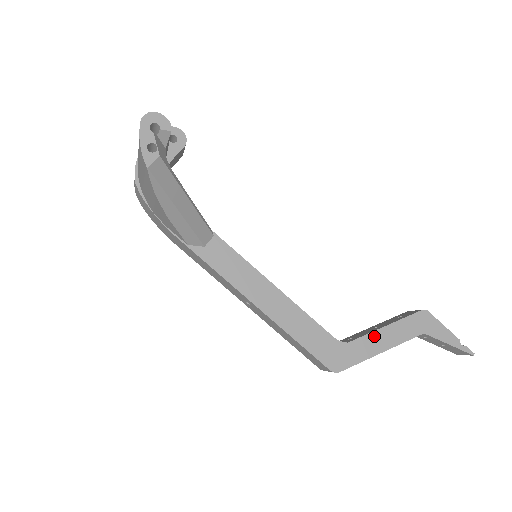
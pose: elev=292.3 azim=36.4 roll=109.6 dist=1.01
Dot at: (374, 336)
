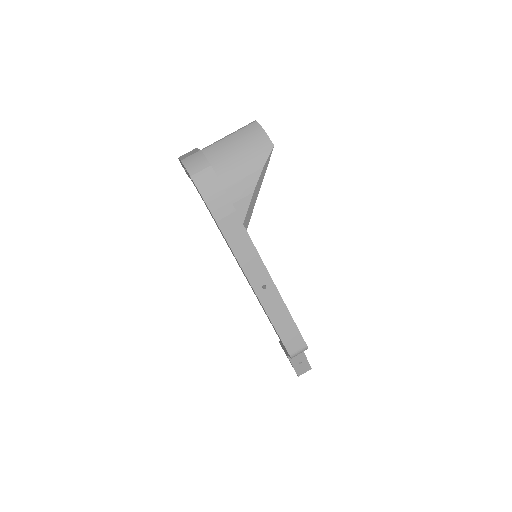
Dot at: occluded
